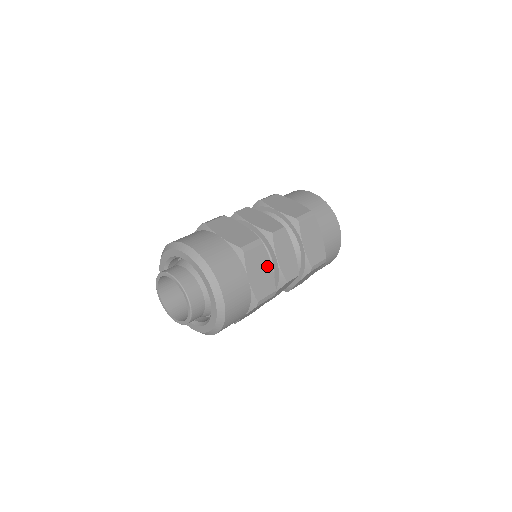
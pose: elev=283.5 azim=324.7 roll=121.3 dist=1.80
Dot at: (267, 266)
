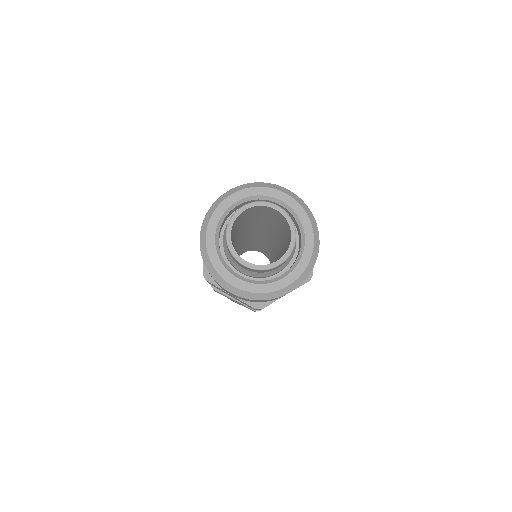
Dot at: occluded
